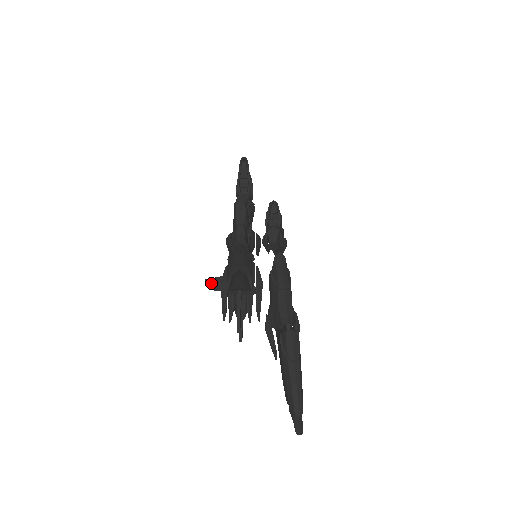
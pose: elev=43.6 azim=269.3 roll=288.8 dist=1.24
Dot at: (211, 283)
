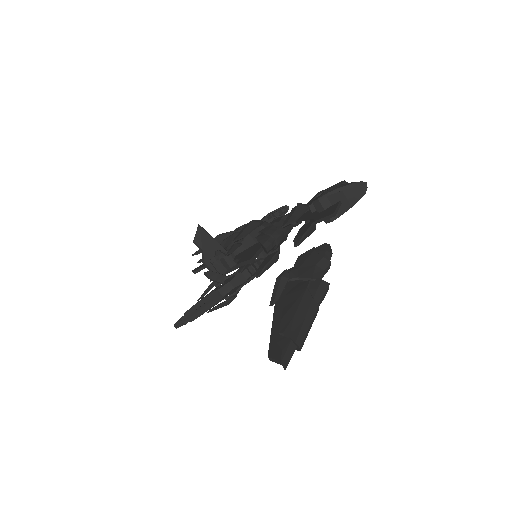
Dot at: (201, 232)
